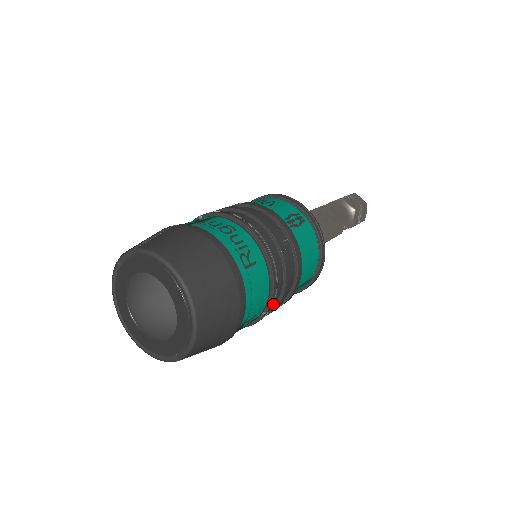
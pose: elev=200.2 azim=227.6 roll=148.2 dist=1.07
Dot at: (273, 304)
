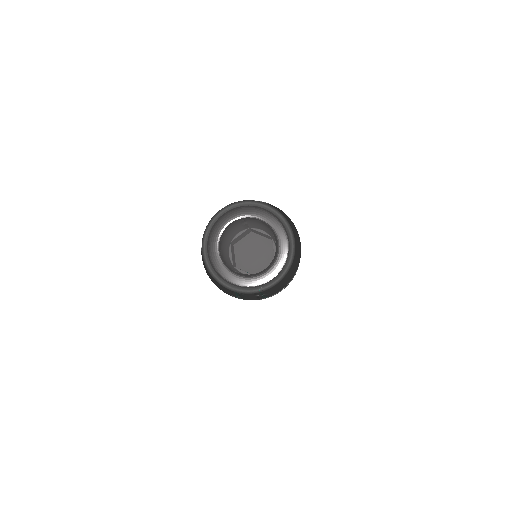
Dot at: occluded
